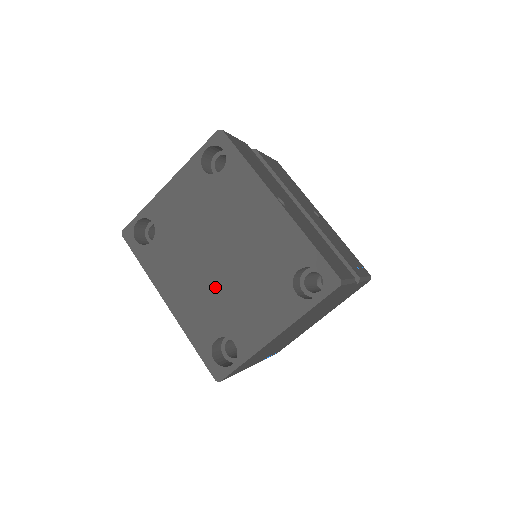
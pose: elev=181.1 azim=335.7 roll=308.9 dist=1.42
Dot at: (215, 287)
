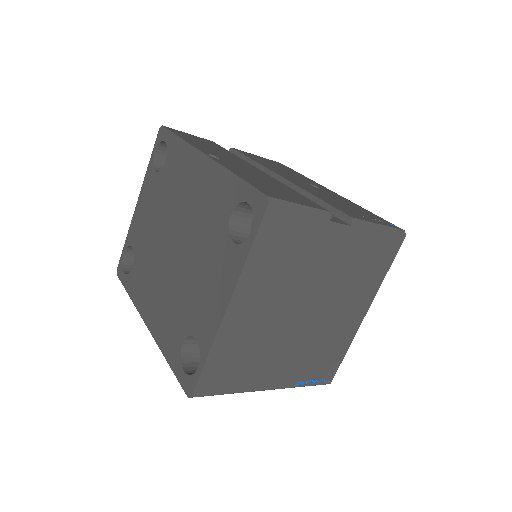
Dot at: (175, 282)
